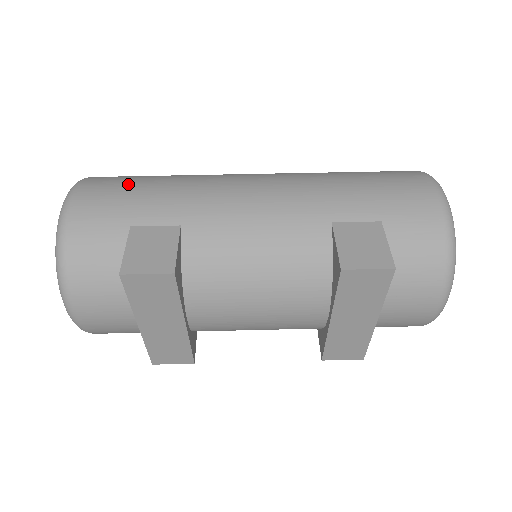
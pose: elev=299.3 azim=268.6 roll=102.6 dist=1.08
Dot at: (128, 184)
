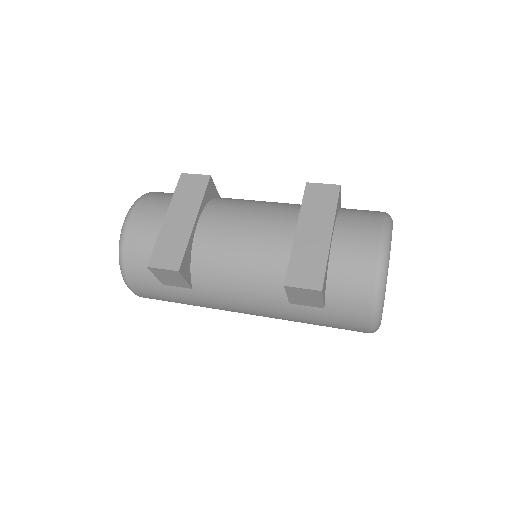
Dot at: occluded
